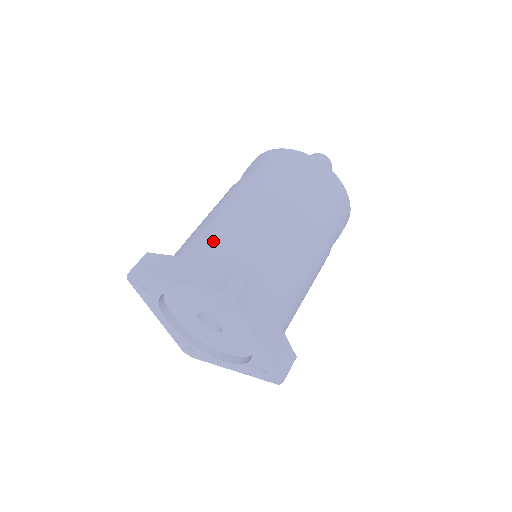
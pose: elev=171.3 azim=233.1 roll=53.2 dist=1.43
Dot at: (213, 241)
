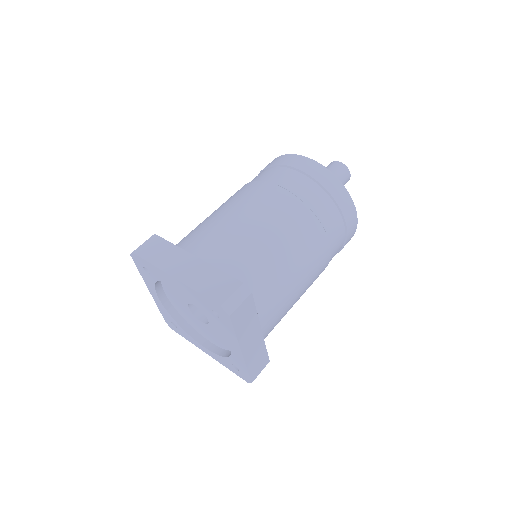
Dot at: (221, 245)
